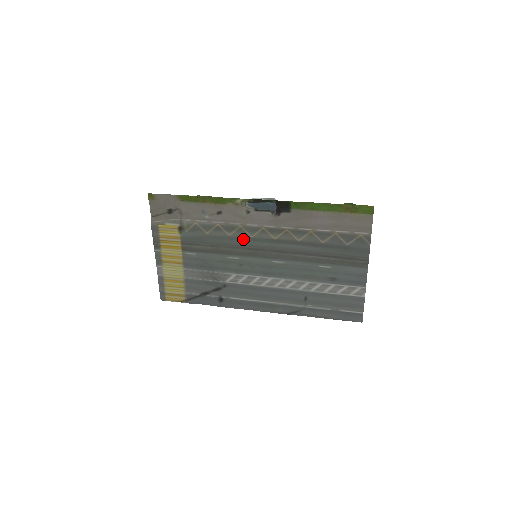
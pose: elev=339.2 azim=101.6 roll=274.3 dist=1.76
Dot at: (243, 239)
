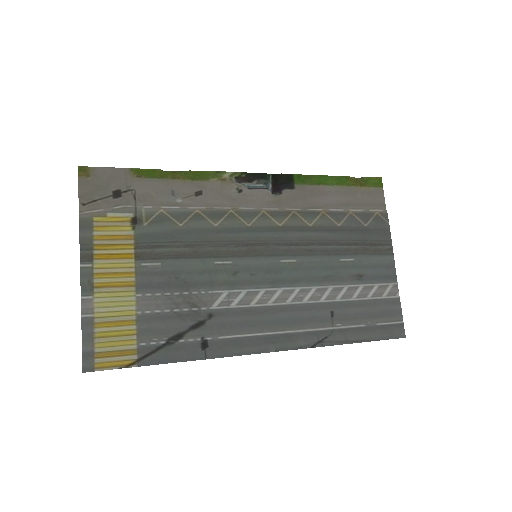
Dot at: (236, 230)
